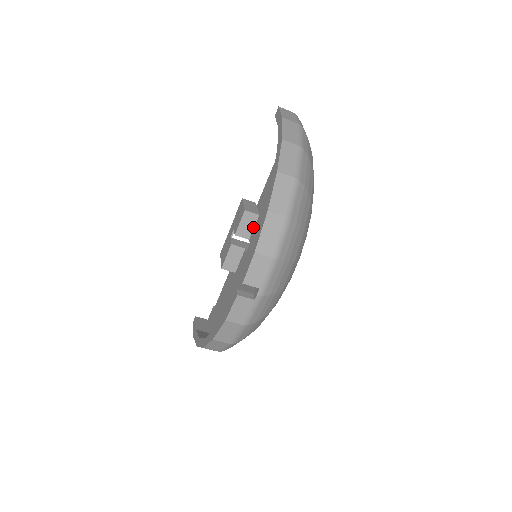
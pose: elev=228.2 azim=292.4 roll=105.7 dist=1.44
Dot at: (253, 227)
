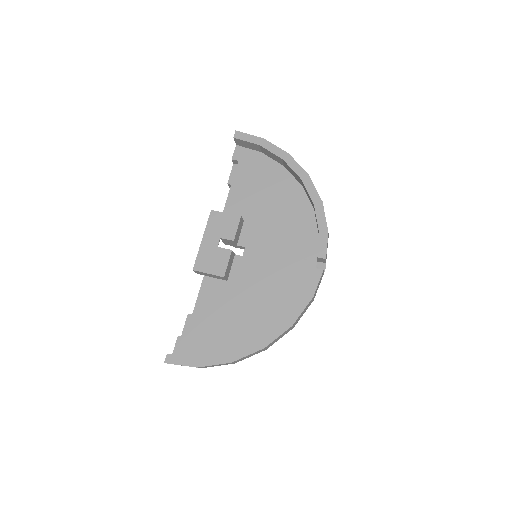
Dot at: (240, 233)
